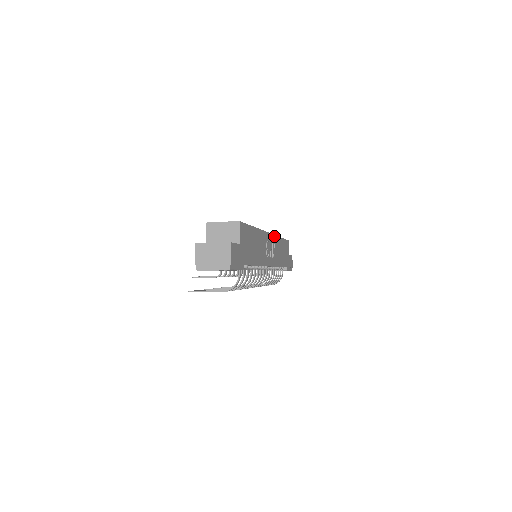
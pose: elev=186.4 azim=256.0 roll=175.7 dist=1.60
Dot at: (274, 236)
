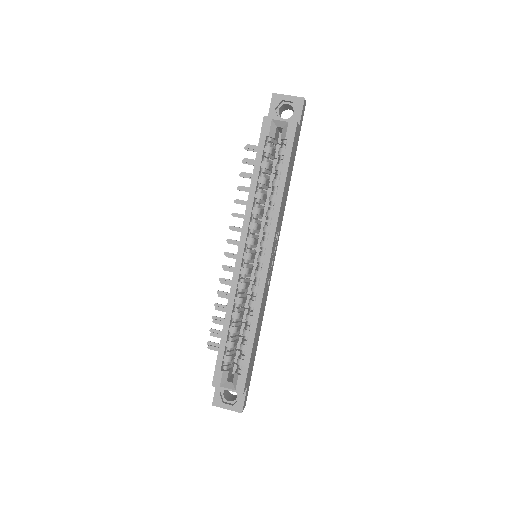
Dot at: (274, 236)
